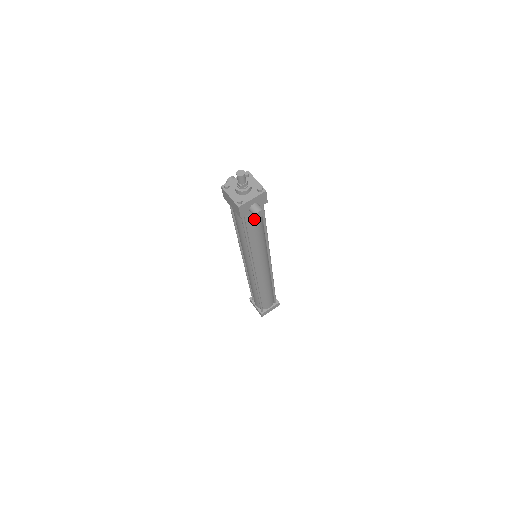
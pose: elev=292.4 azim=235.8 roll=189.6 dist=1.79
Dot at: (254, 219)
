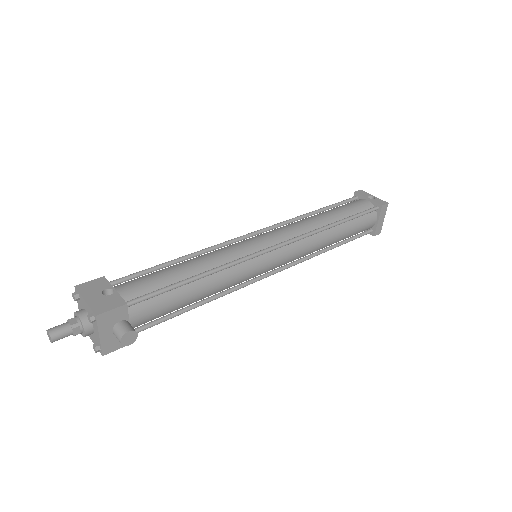
Dot at: (152, 313)
